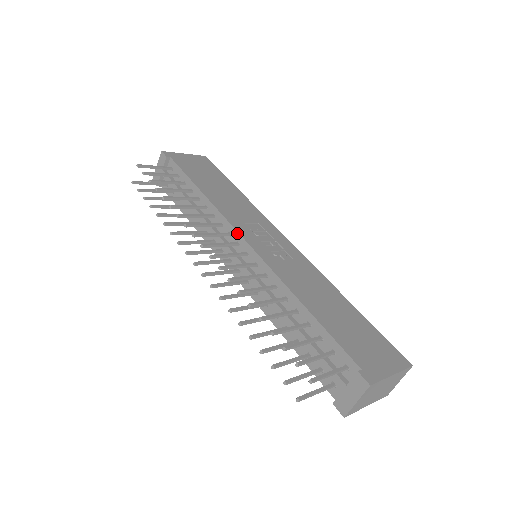
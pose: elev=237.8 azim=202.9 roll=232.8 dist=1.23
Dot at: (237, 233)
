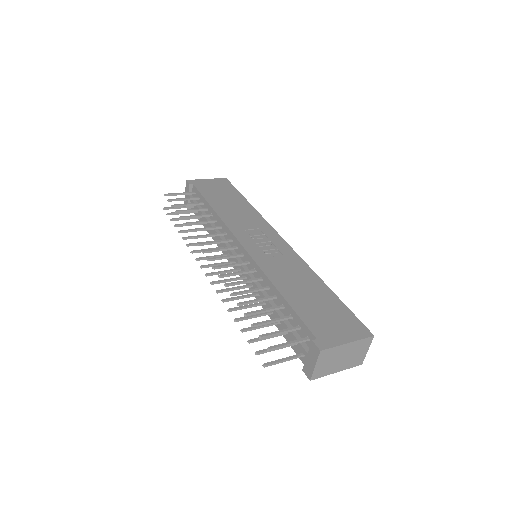
Dot at: (235, 239)
